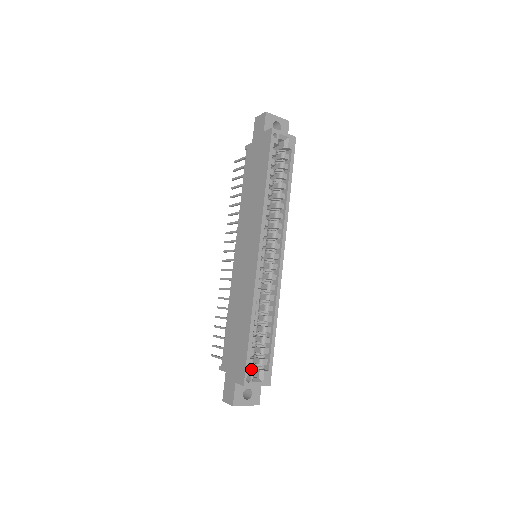
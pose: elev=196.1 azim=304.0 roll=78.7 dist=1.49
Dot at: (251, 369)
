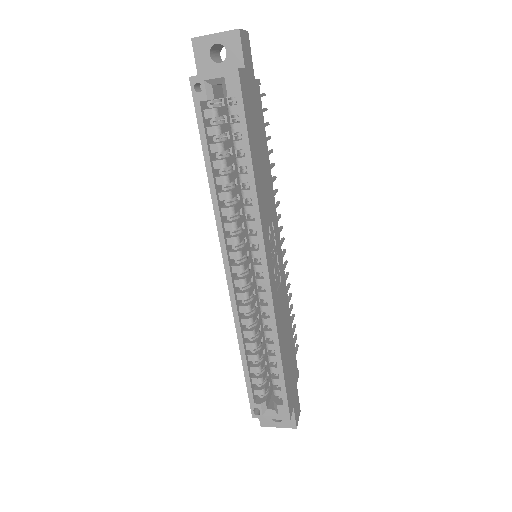
Dot at: (262, 399)
